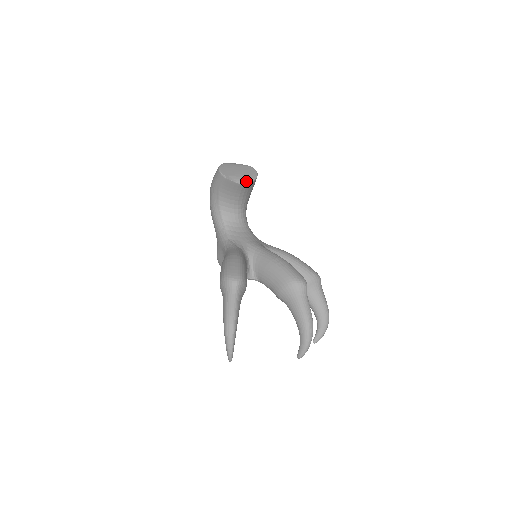
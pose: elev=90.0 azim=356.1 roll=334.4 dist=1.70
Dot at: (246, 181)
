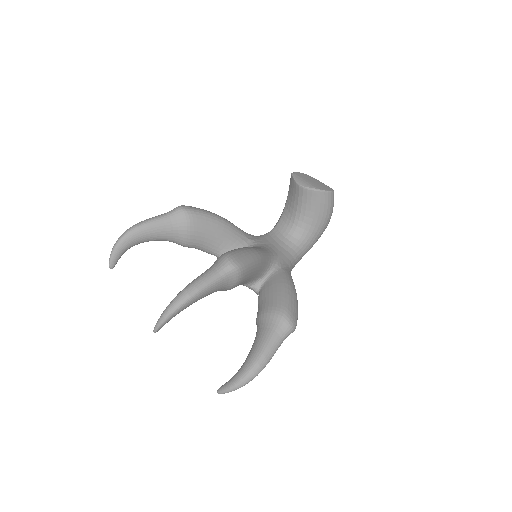
Dot at: (305, 184)
